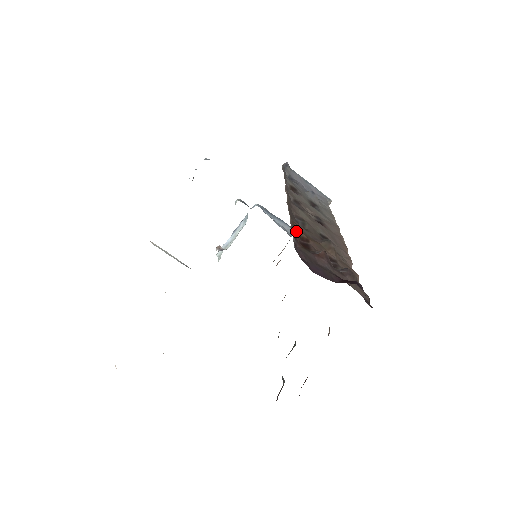
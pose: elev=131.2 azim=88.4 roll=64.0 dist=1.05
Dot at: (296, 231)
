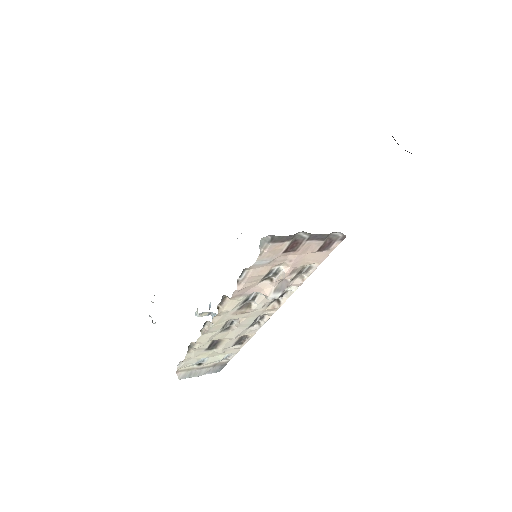
Dot at: occluded
